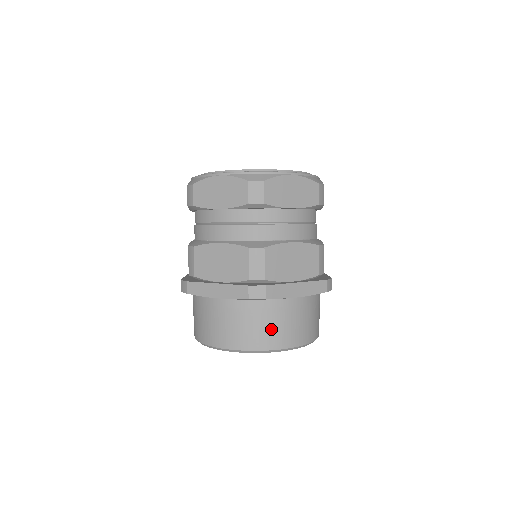
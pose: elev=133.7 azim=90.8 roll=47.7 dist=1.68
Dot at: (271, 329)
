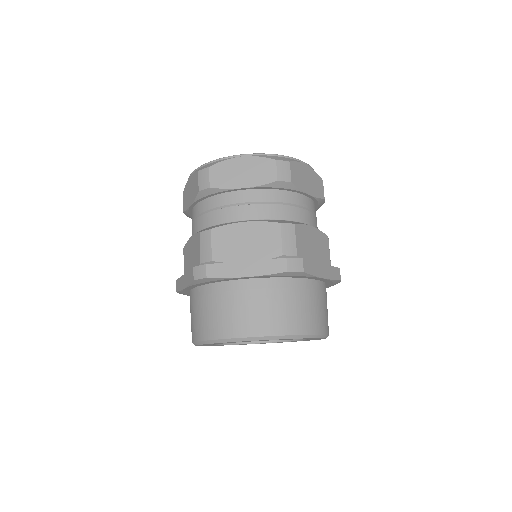
Dot at: (302, 311)
